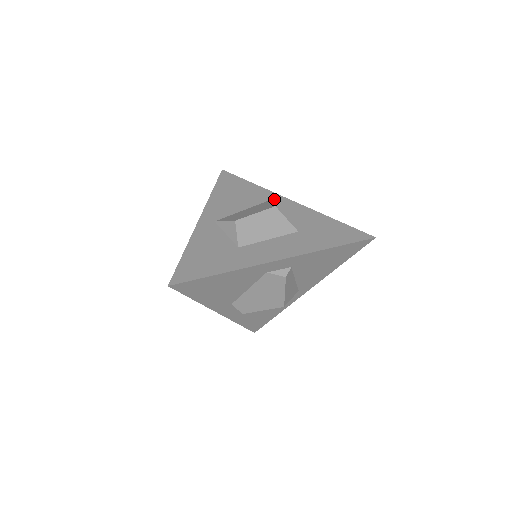
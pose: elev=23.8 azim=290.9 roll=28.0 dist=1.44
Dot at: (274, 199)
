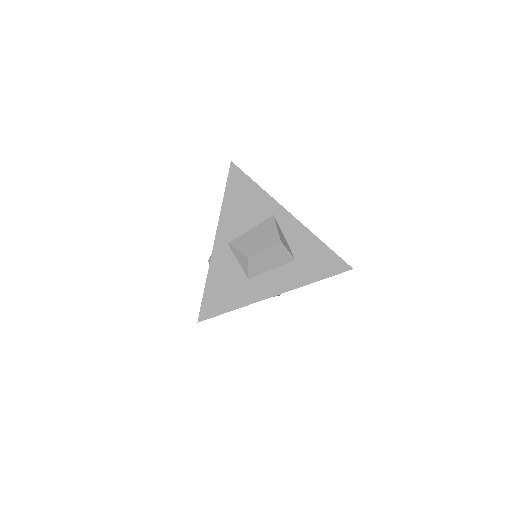
Dot at: (278, 213)
